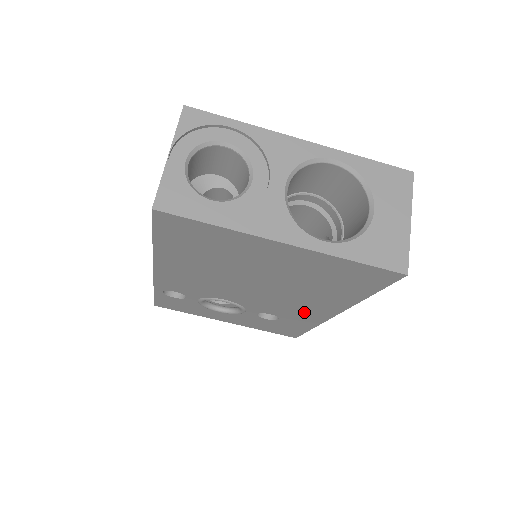
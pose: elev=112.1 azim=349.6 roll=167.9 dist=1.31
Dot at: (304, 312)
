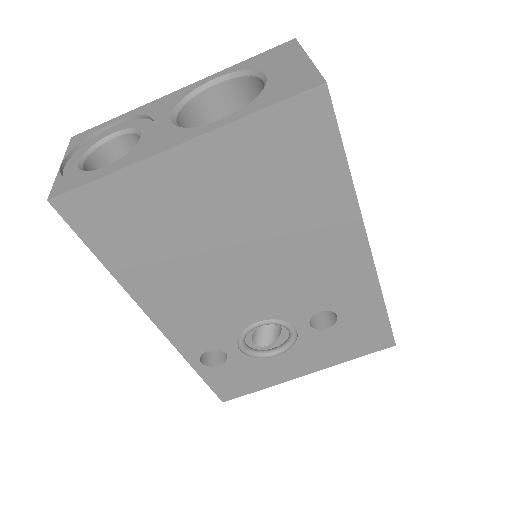
Dot at: (339, 273)
